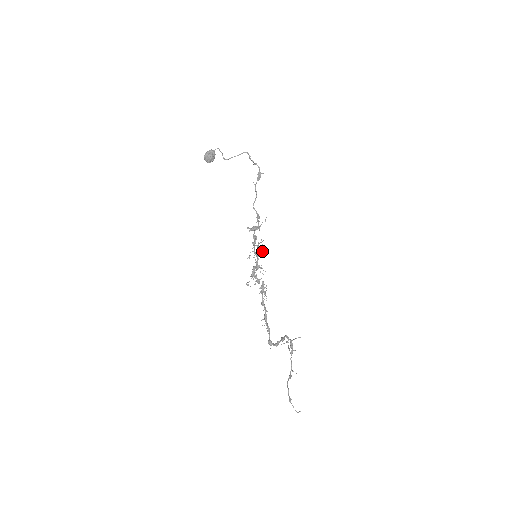
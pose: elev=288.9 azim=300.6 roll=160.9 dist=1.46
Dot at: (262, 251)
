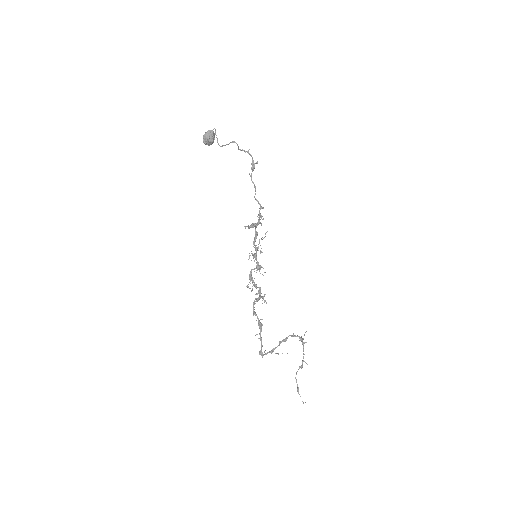
Dot at: (260, 252)
